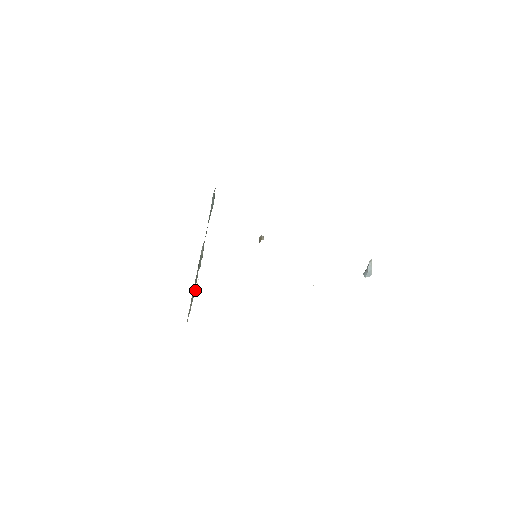
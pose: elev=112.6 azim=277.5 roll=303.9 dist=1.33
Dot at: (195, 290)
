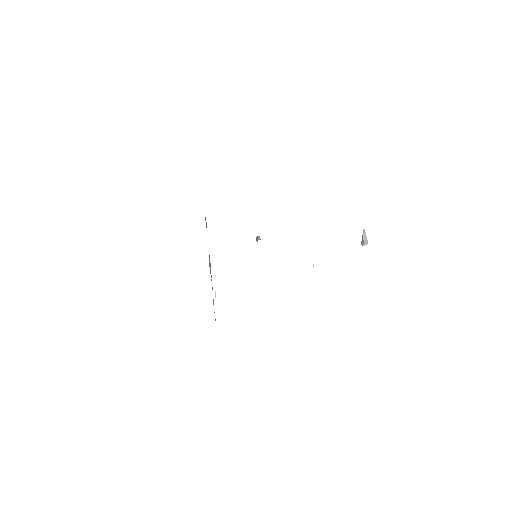
Dot at: (215, 295)
